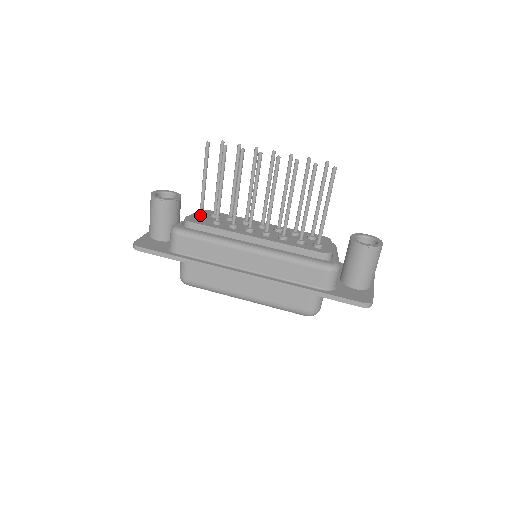
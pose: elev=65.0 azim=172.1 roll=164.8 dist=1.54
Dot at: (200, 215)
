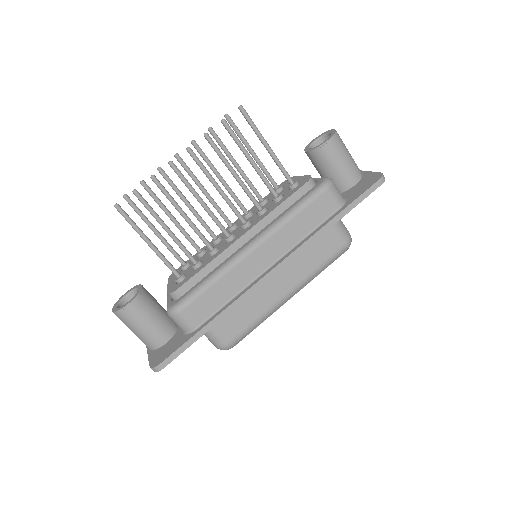
Dot at: (177, 276)
